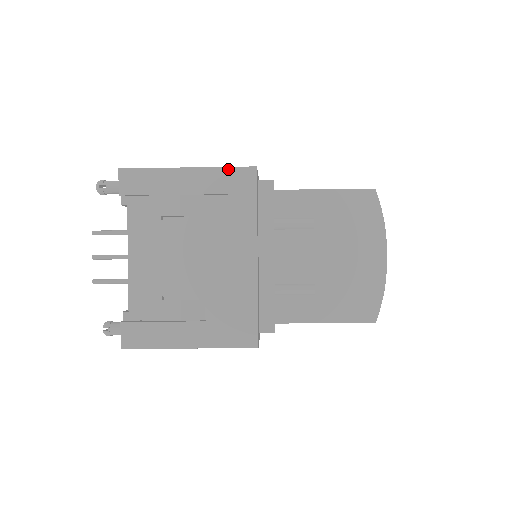
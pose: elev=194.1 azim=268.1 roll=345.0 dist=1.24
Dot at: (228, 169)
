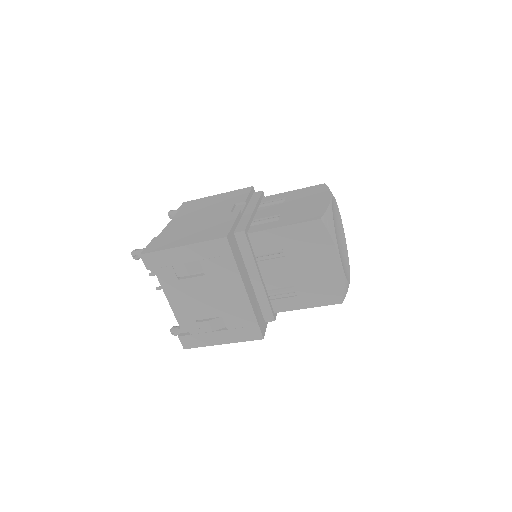
Dot at: (208, 242)
